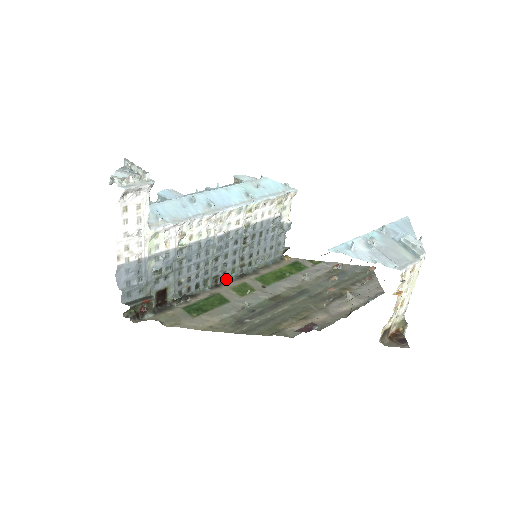
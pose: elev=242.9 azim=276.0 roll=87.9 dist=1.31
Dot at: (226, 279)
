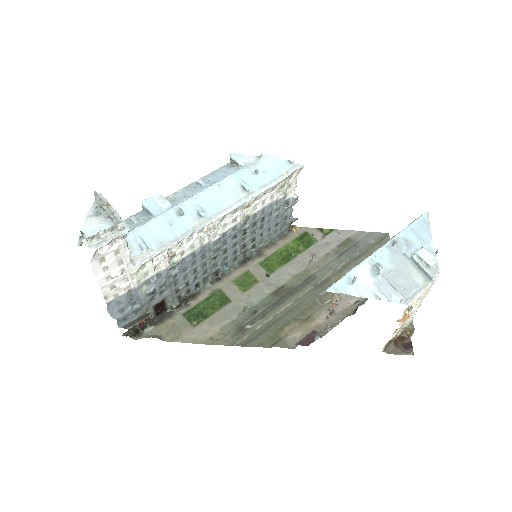
Dot at: (228, 268)
